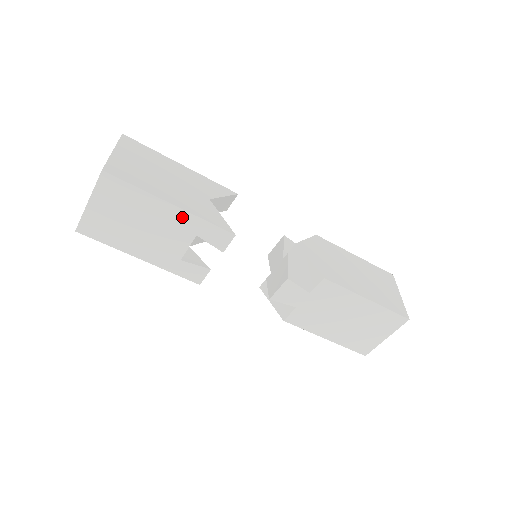
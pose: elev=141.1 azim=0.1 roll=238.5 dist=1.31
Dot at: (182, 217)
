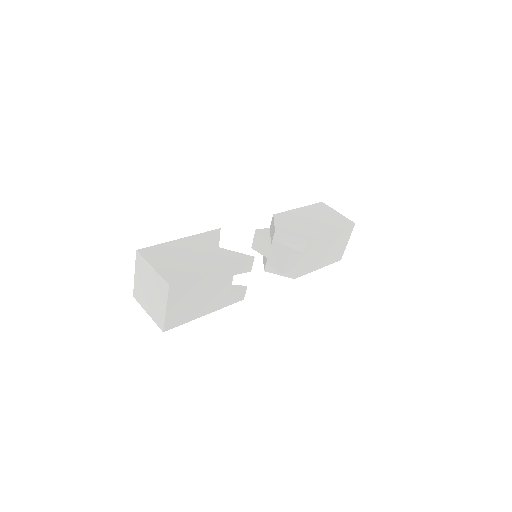
Dot at: (223, 272)
